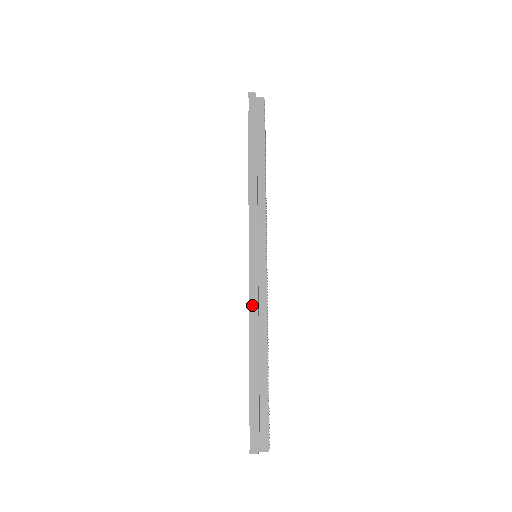
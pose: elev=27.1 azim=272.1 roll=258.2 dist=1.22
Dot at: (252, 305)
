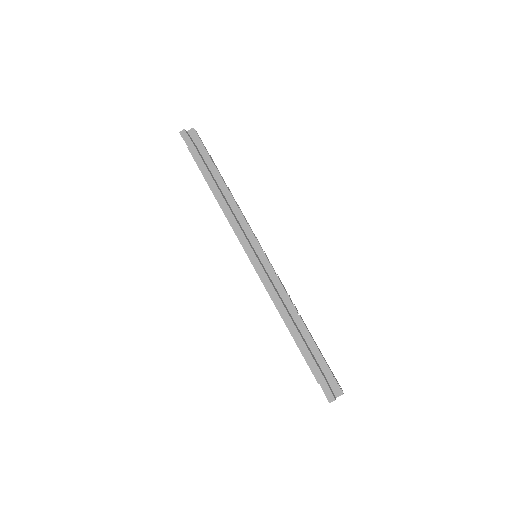
Dot at: (272, 296)
